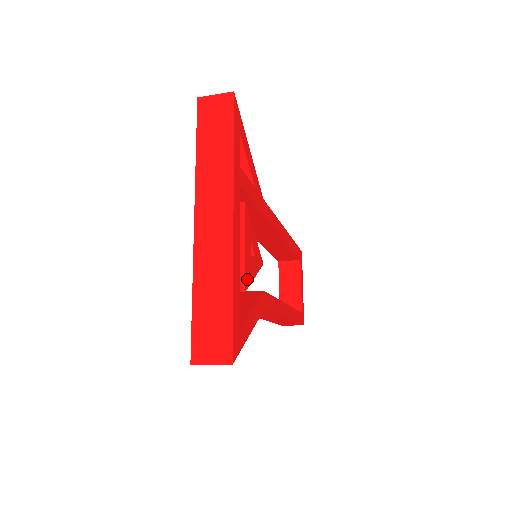
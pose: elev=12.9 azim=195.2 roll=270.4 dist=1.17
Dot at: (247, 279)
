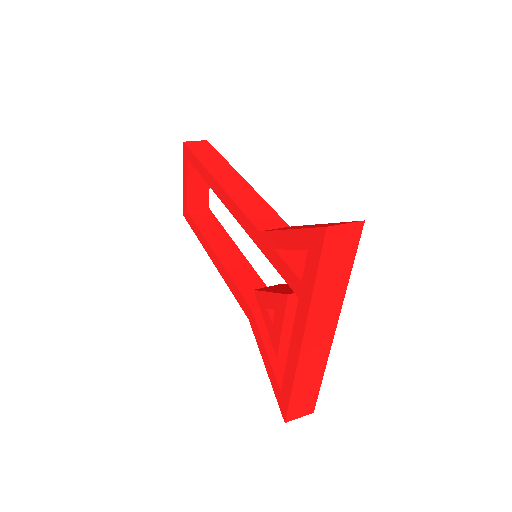
Dot at: occluded
